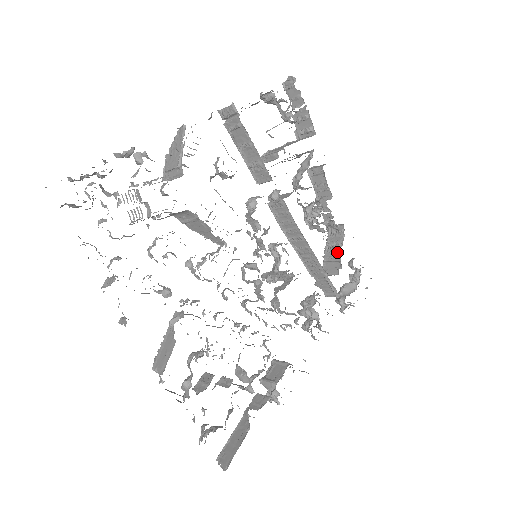
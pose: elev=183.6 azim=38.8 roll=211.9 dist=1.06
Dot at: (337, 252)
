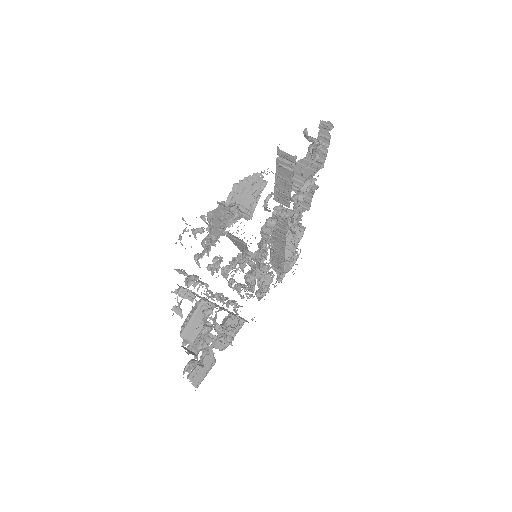
Dot at: occluded
